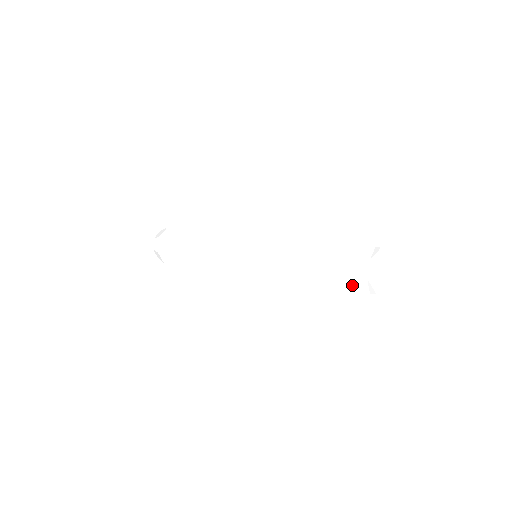
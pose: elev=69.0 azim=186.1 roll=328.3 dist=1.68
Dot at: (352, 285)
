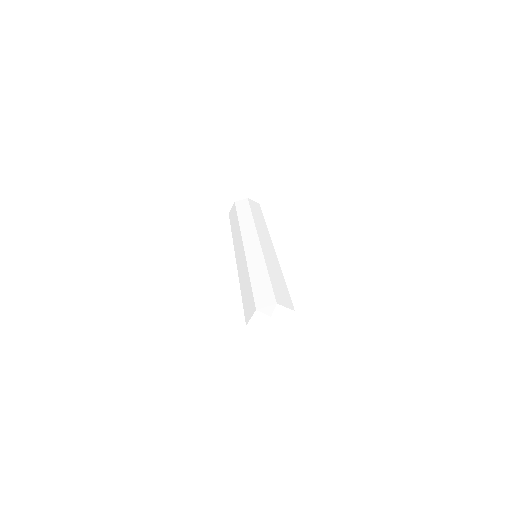
Dot at: occluded
